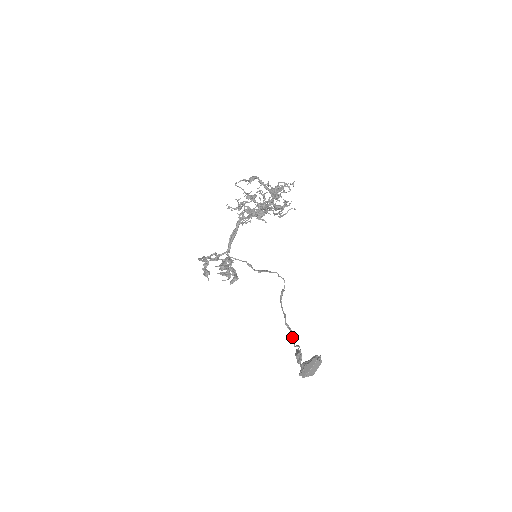
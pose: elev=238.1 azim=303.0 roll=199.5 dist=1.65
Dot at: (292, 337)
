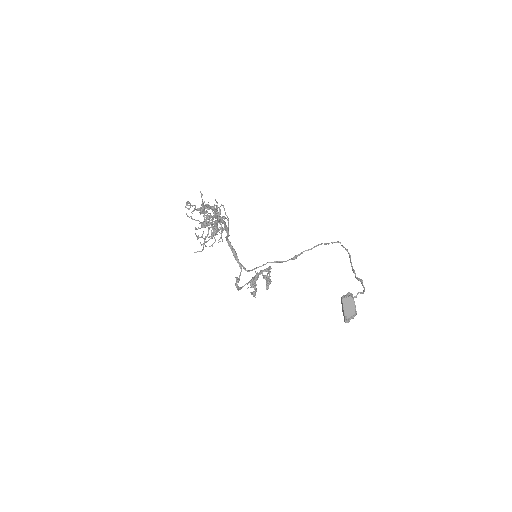
Dot at: occluded
